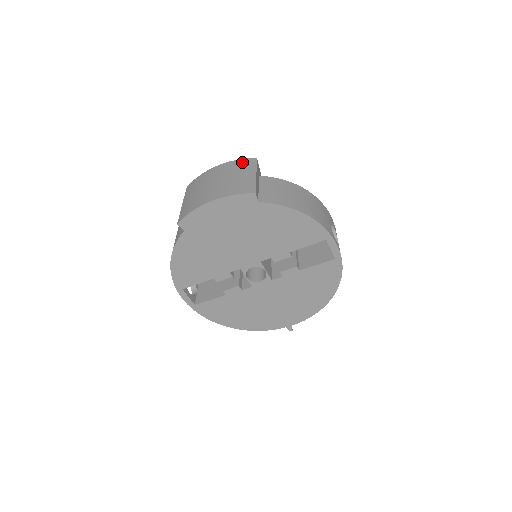
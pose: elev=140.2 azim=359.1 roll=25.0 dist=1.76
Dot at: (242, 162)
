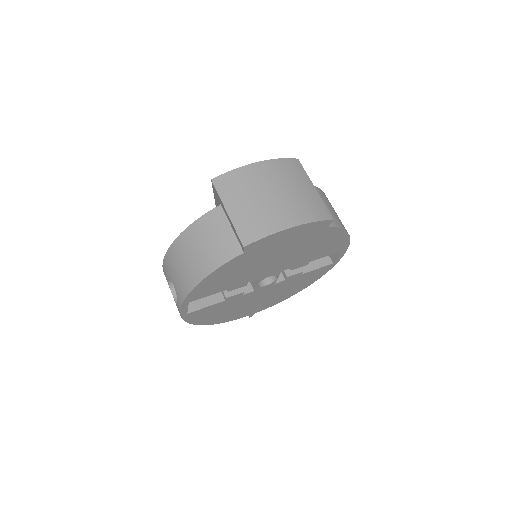
Dot at: (290, 164)
